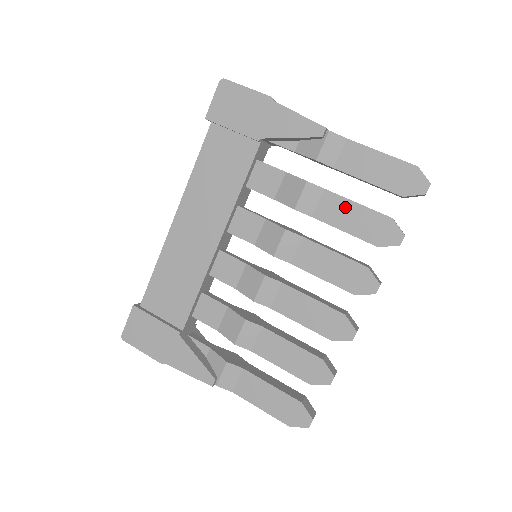
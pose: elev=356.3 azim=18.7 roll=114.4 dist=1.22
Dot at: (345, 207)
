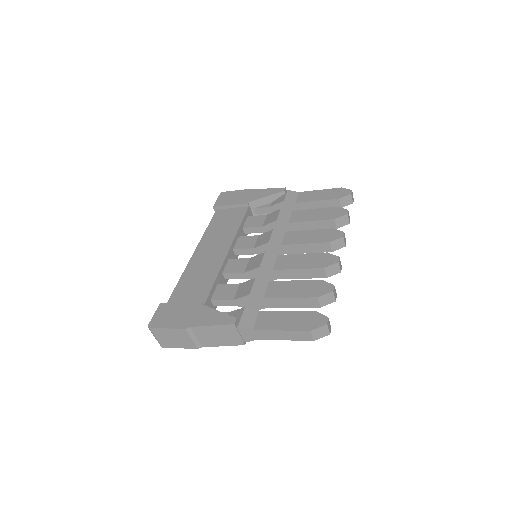
Dot at: (308, 213)
